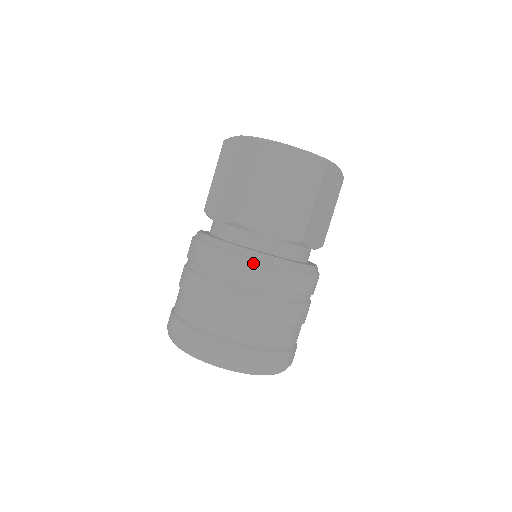
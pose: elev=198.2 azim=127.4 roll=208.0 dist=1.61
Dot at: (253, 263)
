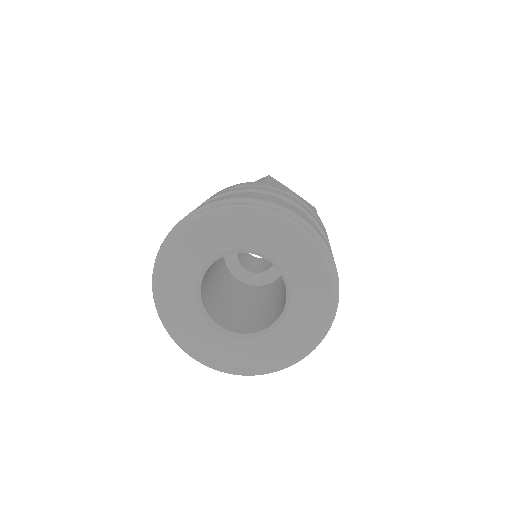
Dot at: (293, 192)
